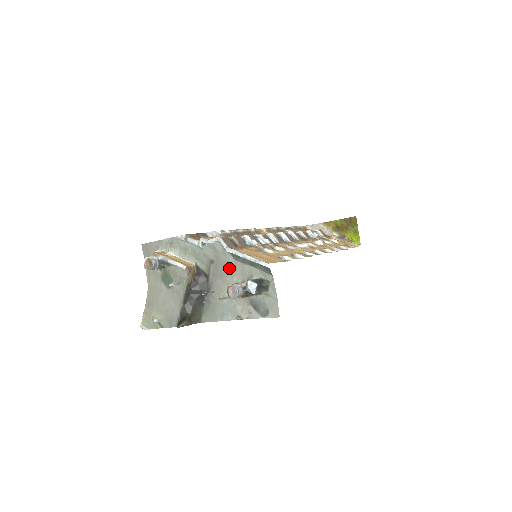
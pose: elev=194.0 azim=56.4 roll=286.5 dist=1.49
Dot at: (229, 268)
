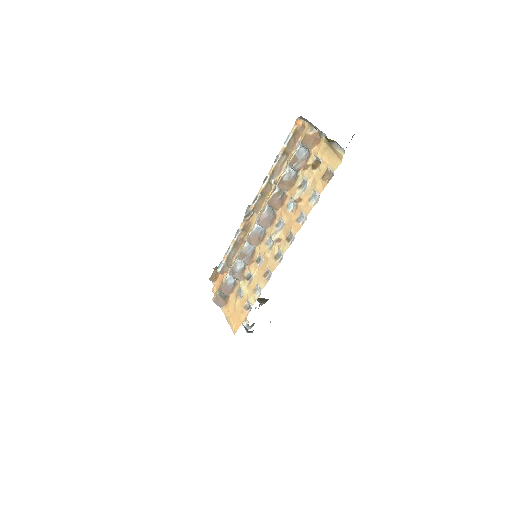
Dot at: occluded
